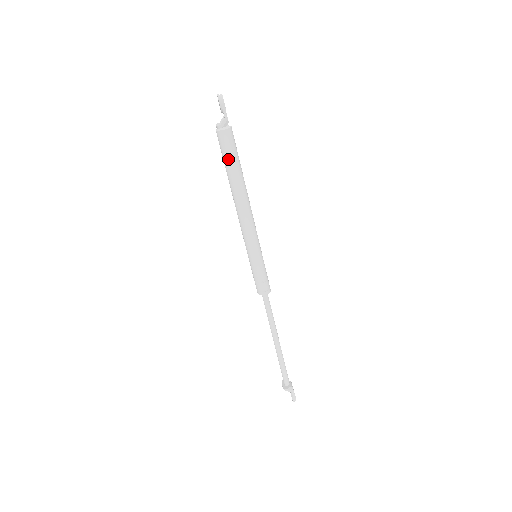
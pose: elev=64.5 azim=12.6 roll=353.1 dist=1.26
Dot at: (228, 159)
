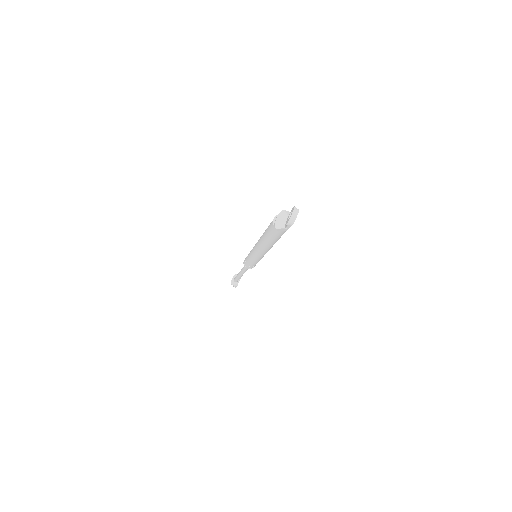
Dot at: (269, 236)
